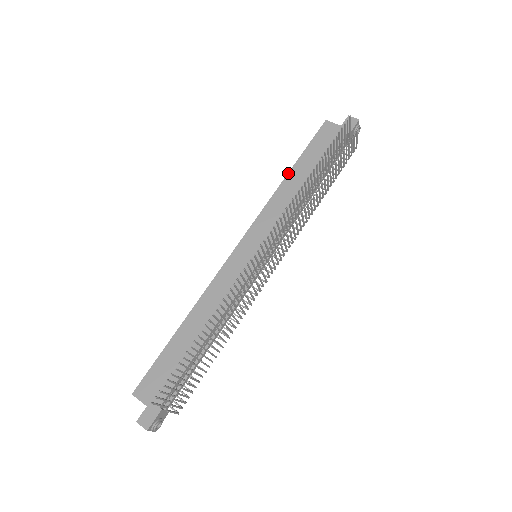
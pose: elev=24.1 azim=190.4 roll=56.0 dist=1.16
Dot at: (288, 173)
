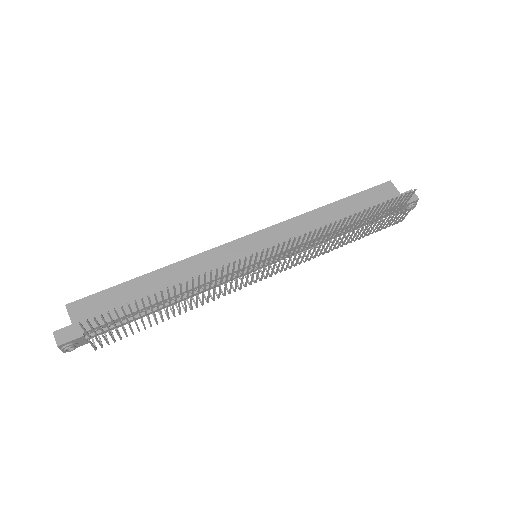
Dot at: (330, 203)
